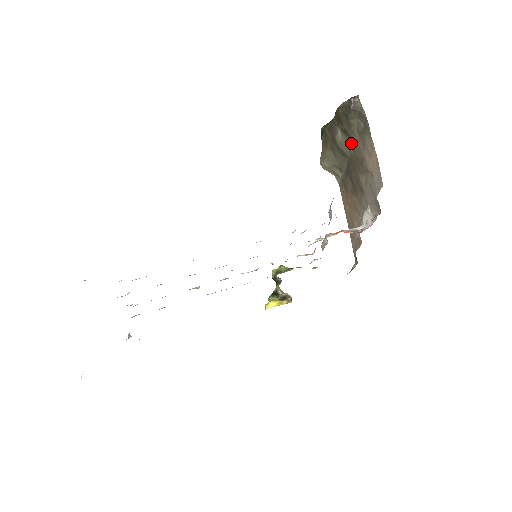
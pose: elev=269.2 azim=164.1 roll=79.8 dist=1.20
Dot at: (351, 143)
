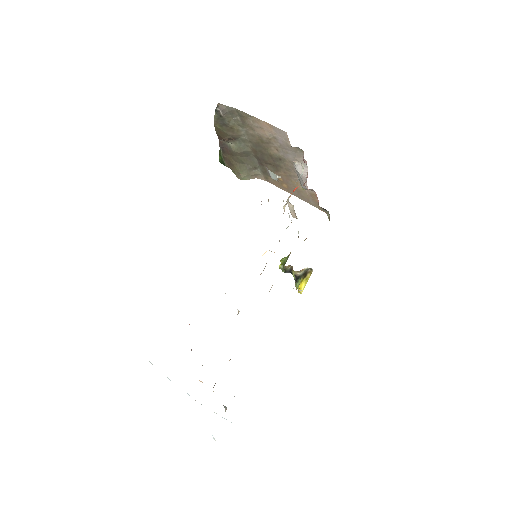
Dot at: (244, 140)
